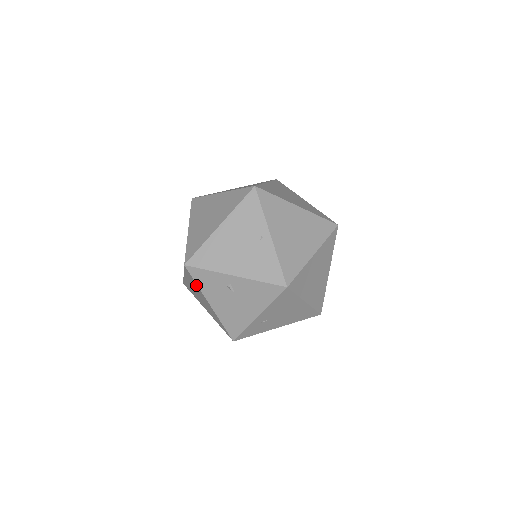
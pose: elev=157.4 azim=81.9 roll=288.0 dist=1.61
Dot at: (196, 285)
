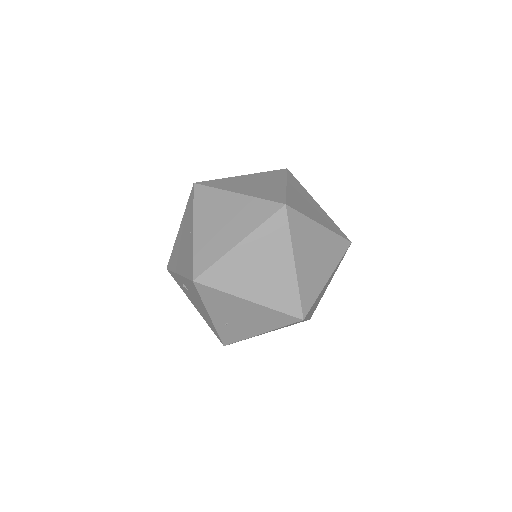
Dot at: occluded
